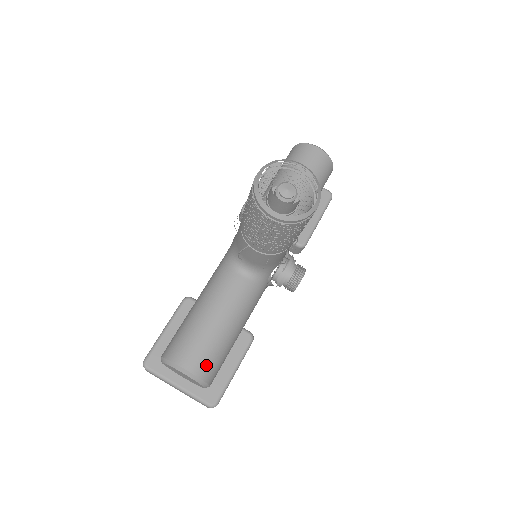
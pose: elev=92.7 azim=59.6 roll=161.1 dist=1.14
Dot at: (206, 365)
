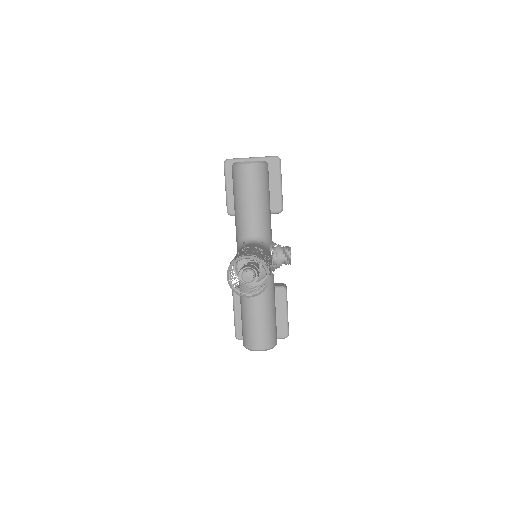
Dot at: (268, 341)
